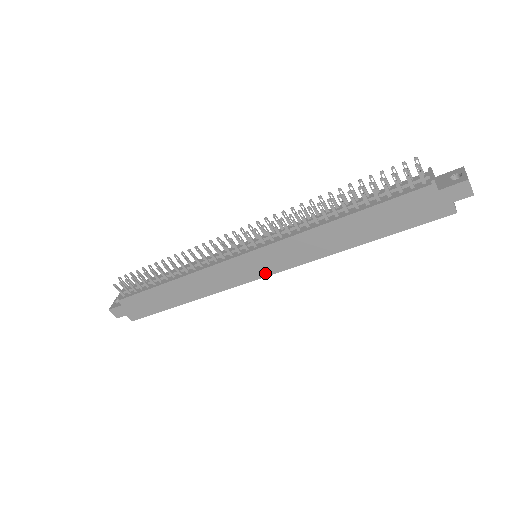
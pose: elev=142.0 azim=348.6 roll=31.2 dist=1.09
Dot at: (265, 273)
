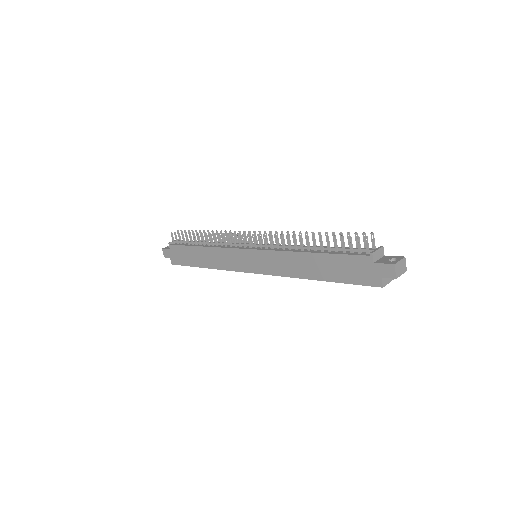
Dot at: (255, 270)
